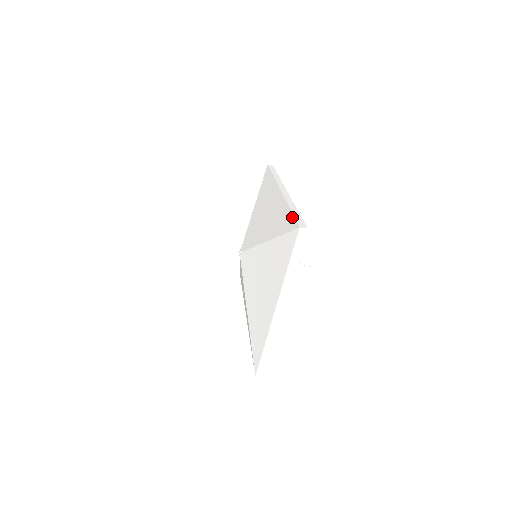
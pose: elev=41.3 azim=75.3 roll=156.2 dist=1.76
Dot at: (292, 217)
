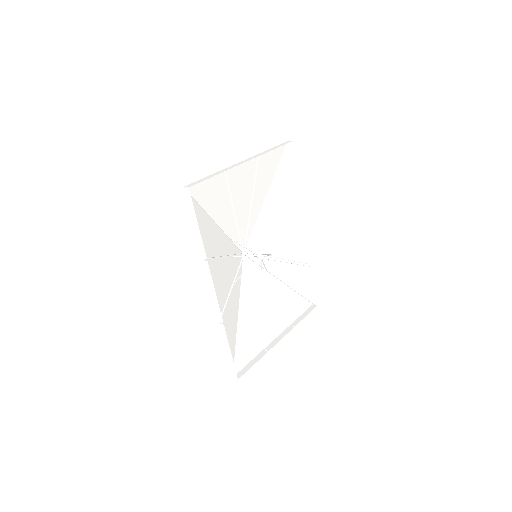
Dot at: (228, 355)
